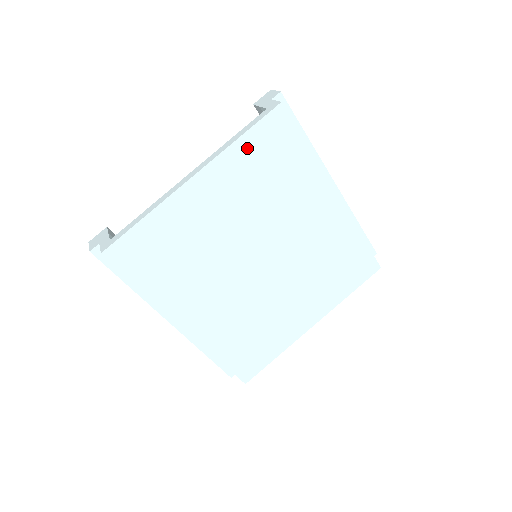
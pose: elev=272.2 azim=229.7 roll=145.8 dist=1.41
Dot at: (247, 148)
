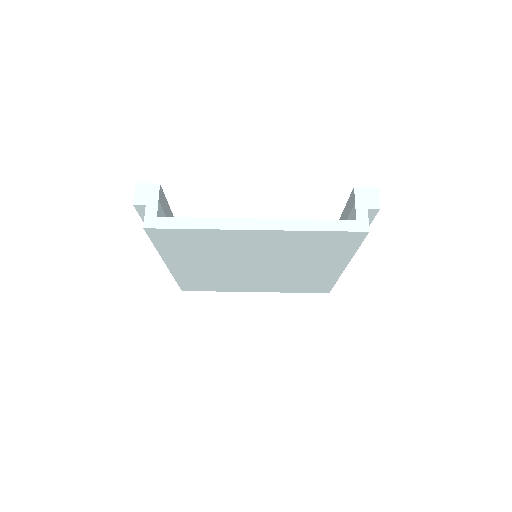
Dot at: (314, 236)
